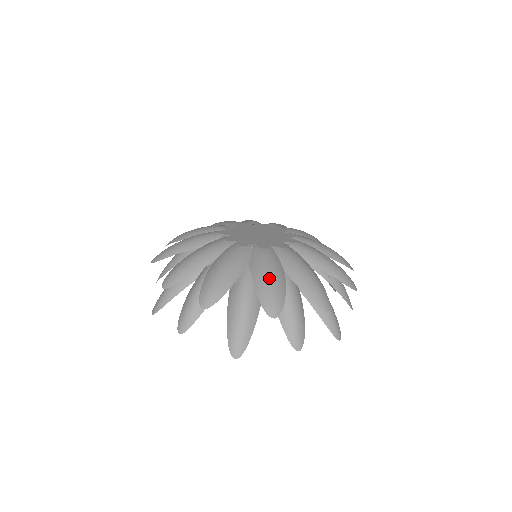
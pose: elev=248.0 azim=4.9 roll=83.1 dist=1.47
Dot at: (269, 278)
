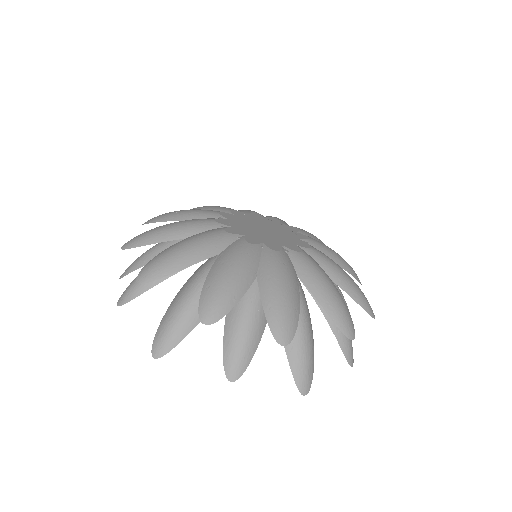
Dot at: (332, 291)
